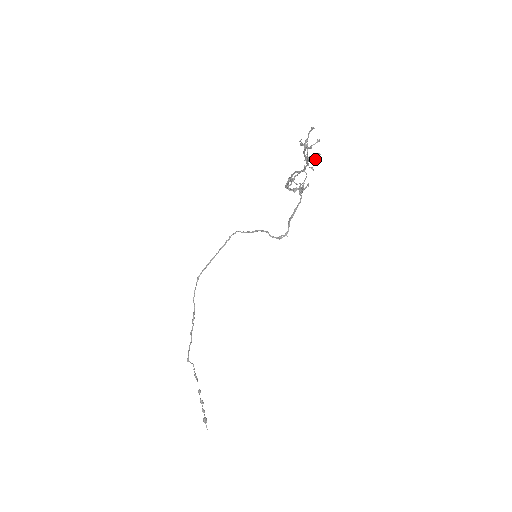
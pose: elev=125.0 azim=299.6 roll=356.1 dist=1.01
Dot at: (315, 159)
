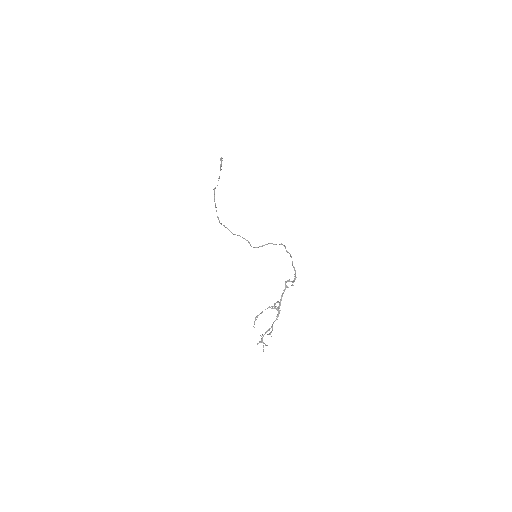
Dot at: occluded
